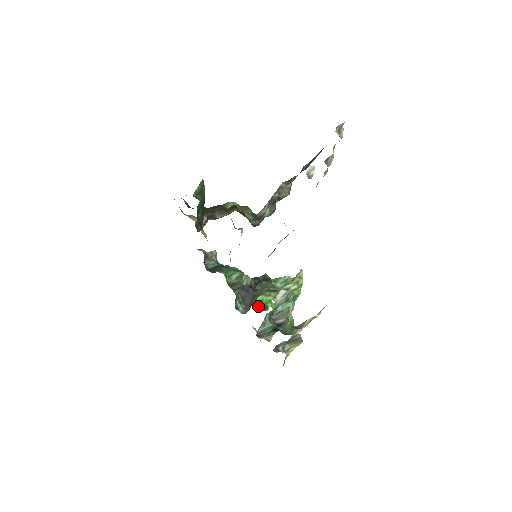
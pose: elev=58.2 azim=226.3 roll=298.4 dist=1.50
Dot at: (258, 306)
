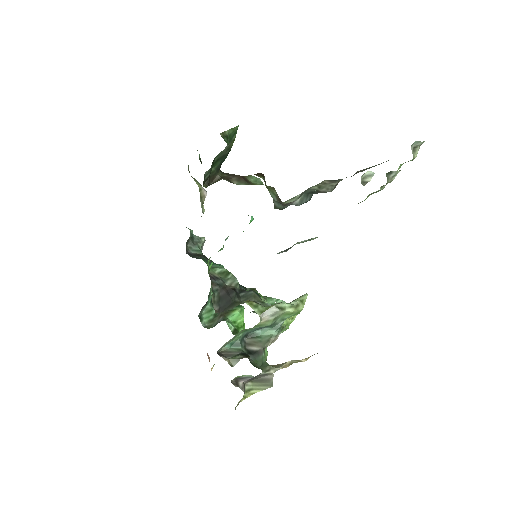
Dot at: (228, 325)
